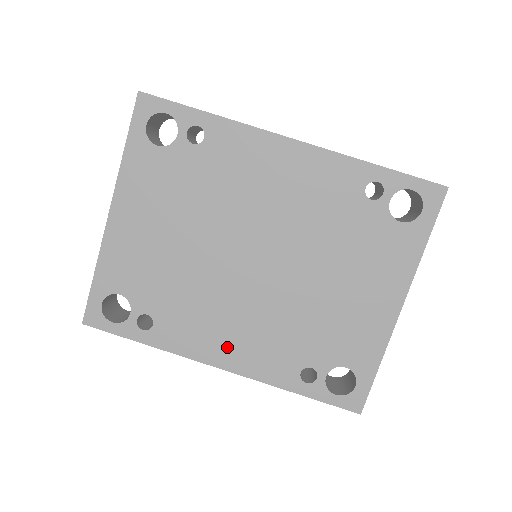
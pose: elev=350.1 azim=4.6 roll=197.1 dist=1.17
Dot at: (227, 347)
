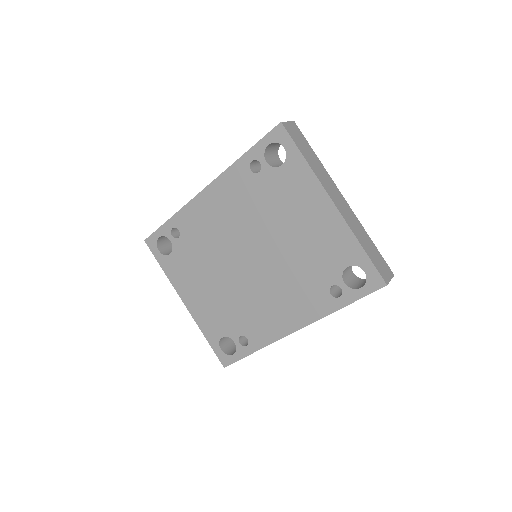
Dot at: (285, 317)
